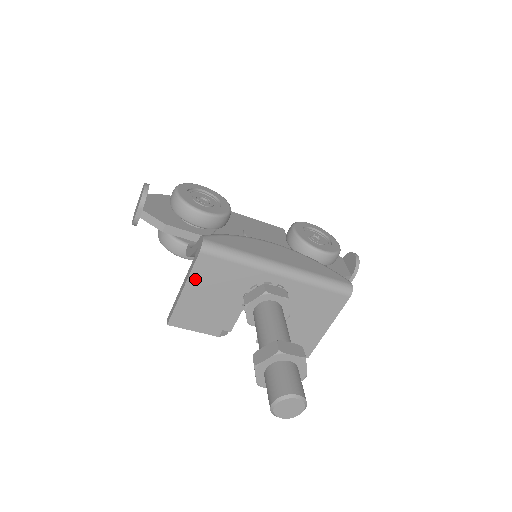
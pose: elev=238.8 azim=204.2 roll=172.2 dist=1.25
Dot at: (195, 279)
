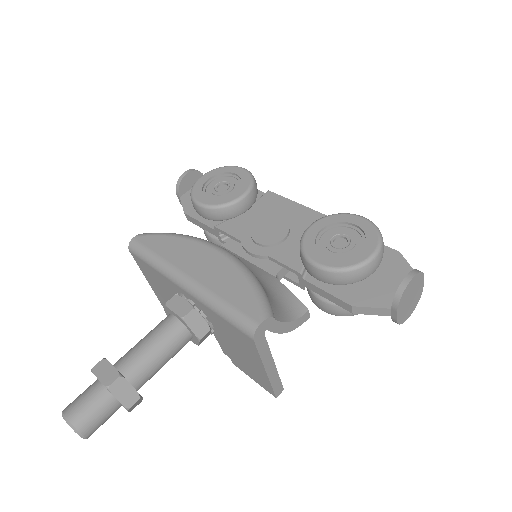
Dot at: (146, 274)
